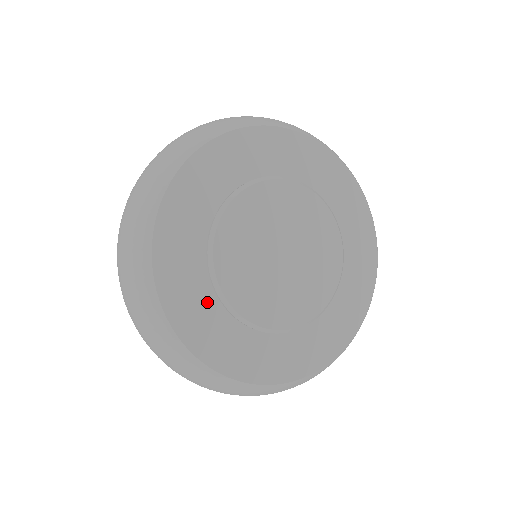
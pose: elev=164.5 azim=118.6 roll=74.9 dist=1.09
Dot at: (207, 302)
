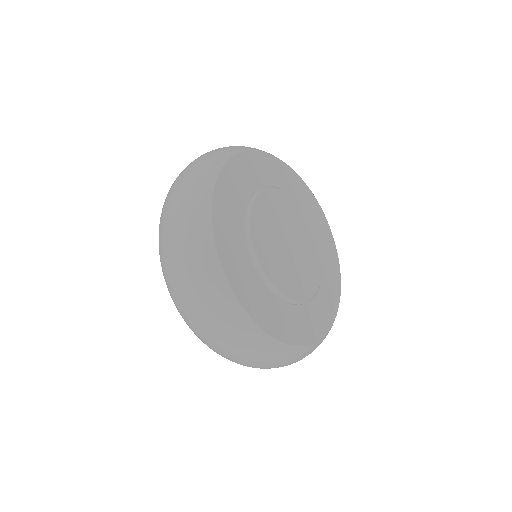
Dot at: (253, 278)
